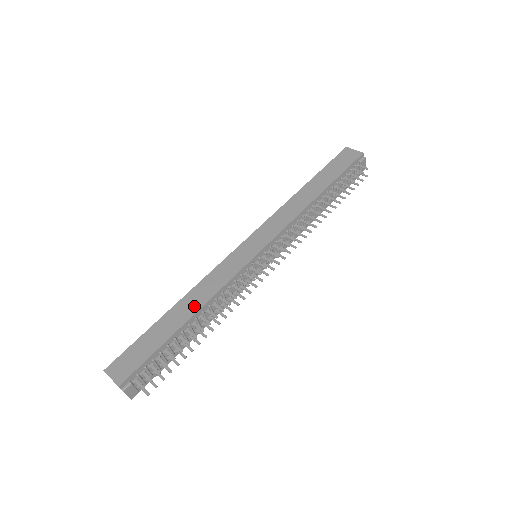
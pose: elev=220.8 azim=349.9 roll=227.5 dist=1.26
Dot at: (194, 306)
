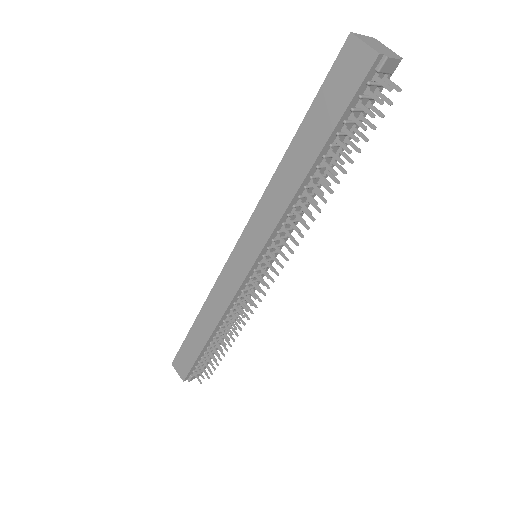
Dot at: (210, 324)
